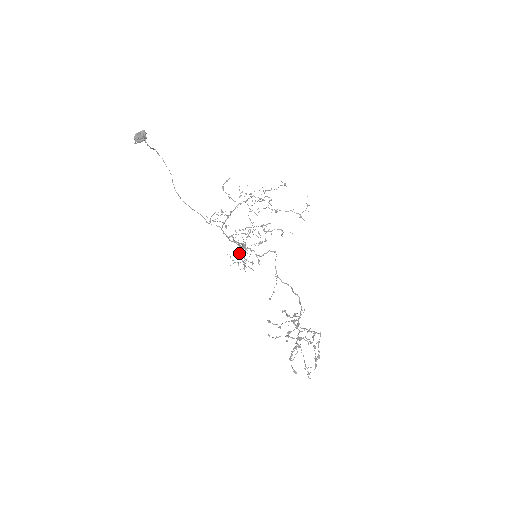
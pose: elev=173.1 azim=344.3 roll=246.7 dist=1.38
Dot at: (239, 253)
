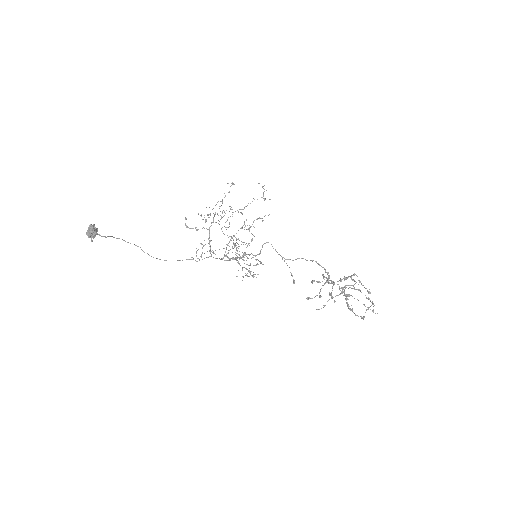
Dot at: occluded
